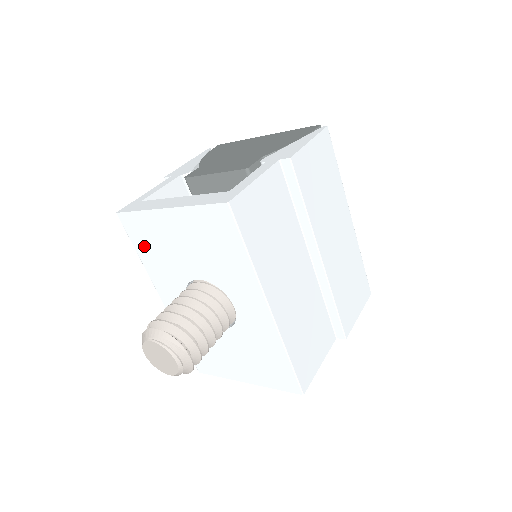
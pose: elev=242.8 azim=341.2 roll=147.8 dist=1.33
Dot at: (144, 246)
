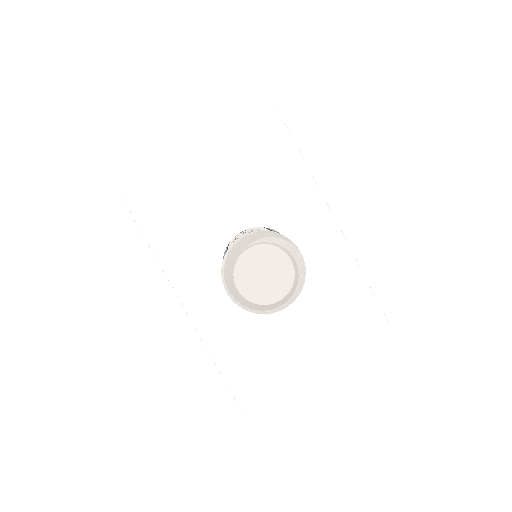
Dot at: (159, 221)
